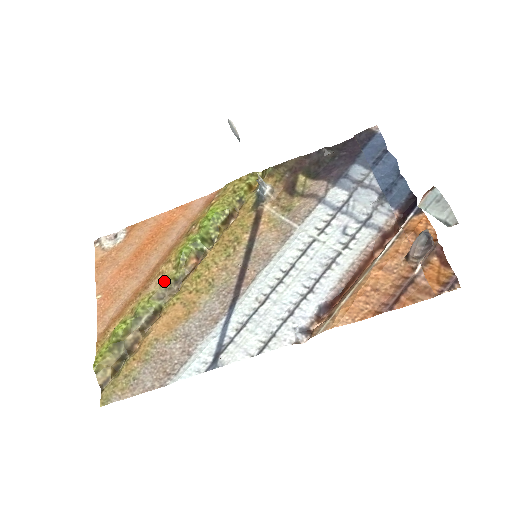
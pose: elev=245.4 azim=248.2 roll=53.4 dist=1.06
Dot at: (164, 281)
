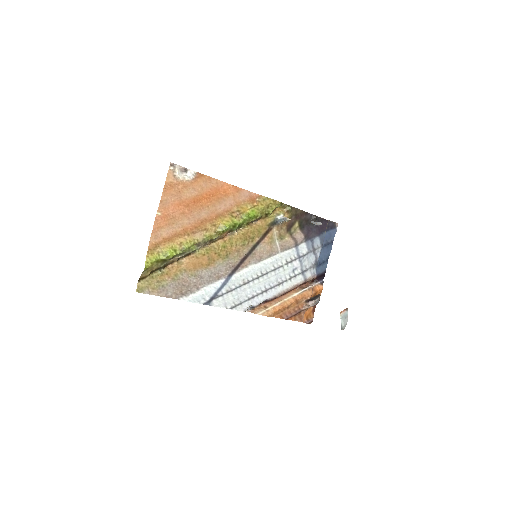
Dot at: (207, 237)
